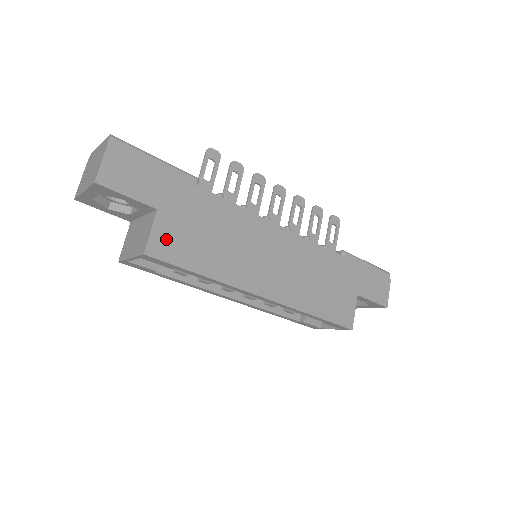
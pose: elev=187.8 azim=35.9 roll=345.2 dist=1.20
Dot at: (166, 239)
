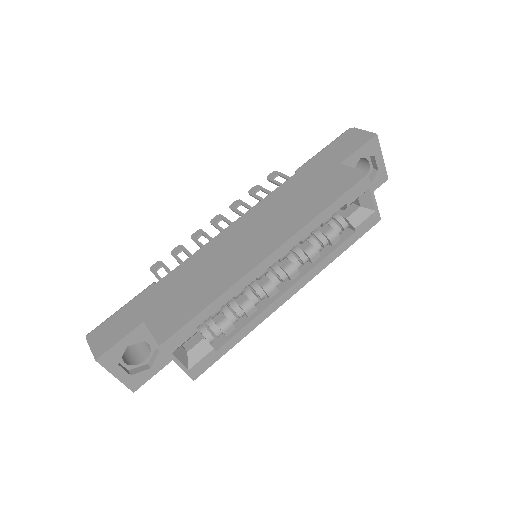
Dot at: (165, 324)
